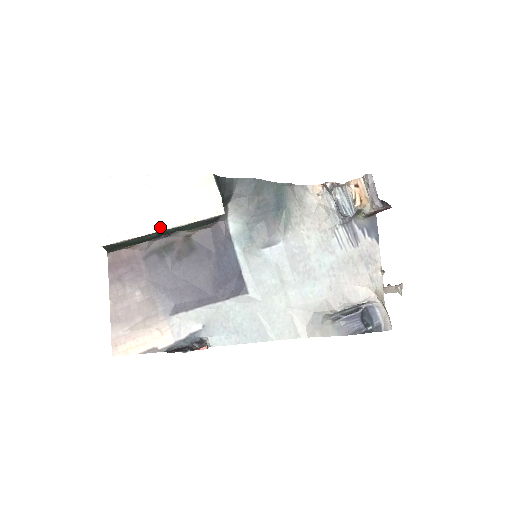
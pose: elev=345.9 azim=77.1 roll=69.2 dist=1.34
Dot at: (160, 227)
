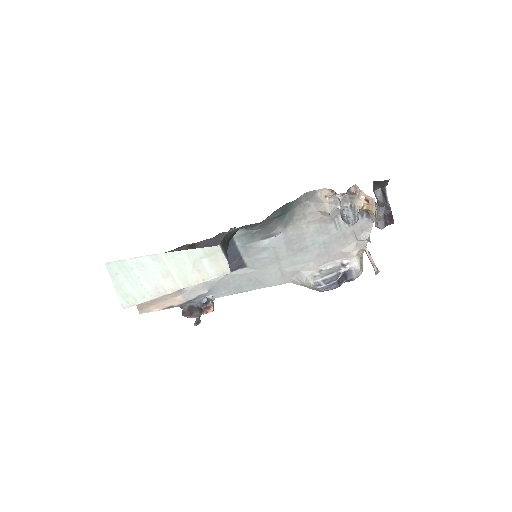
Dot at: (172, 290)
